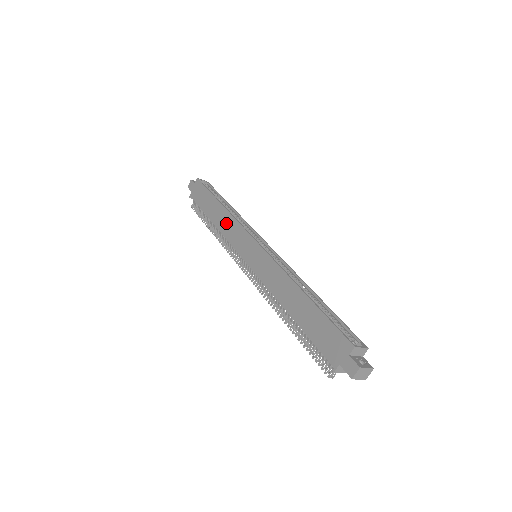
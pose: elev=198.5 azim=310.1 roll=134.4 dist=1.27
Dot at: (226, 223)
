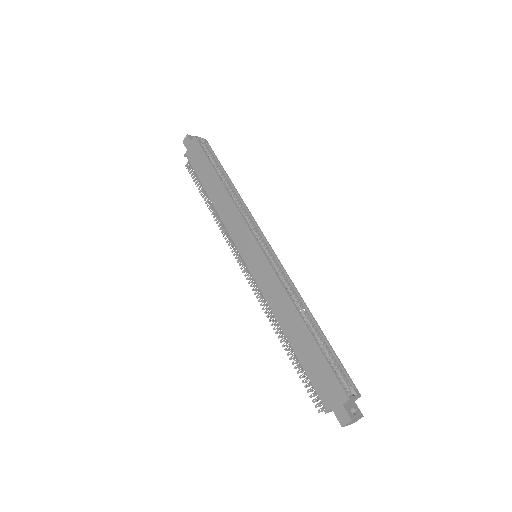
Dot at: (226, 208)
